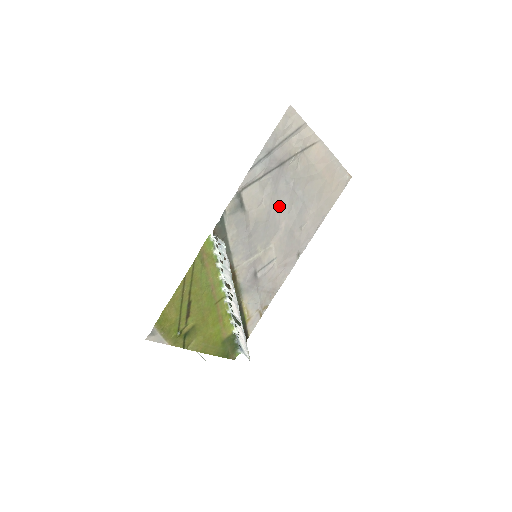
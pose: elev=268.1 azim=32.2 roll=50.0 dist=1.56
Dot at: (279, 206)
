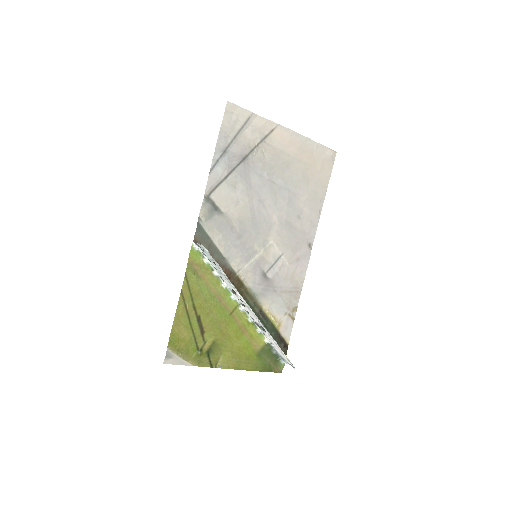
Dot at: (261, 200)
